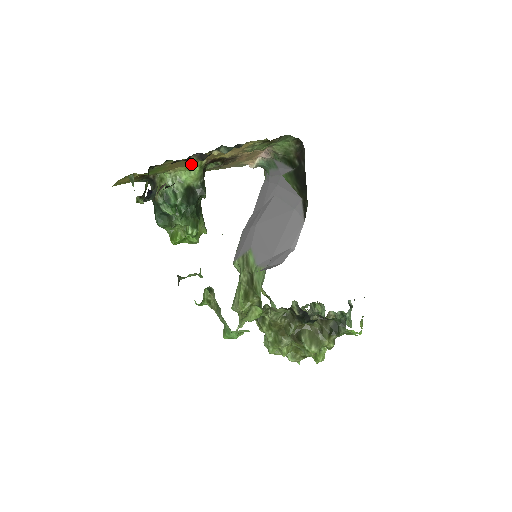
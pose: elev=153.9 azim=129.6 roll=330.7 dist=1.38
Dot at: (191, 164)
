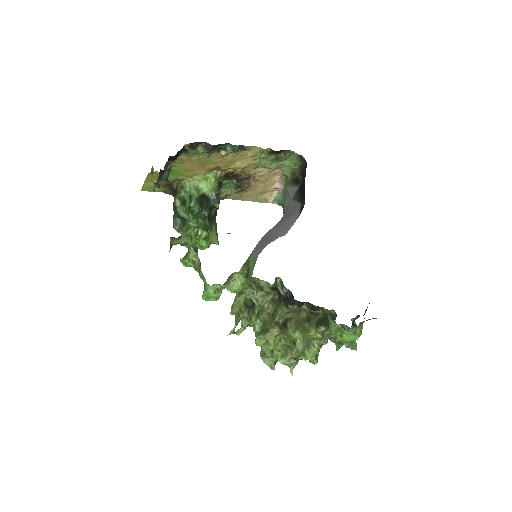
Dot at: (208, 175)
